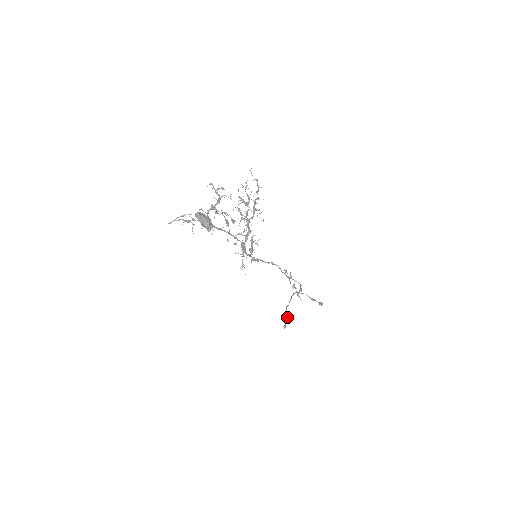
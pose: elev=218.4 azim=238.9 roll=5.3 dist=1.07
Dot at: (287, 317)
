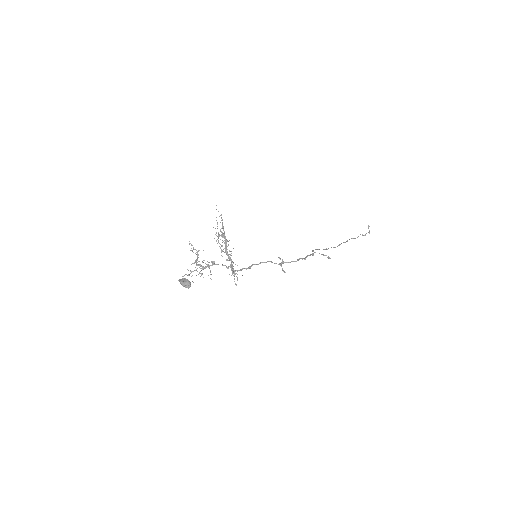
Dot at: occluded
